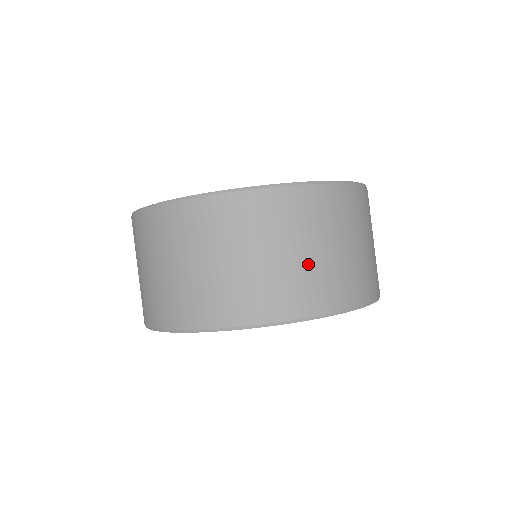
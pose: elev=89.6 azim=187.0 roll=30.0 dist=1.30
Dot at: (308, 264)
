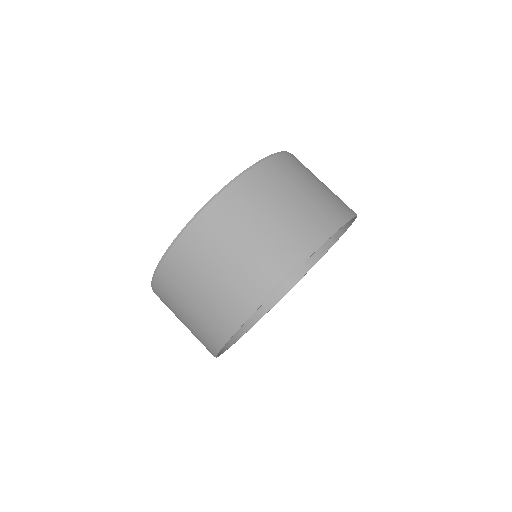
Dot at: (295, 210)
